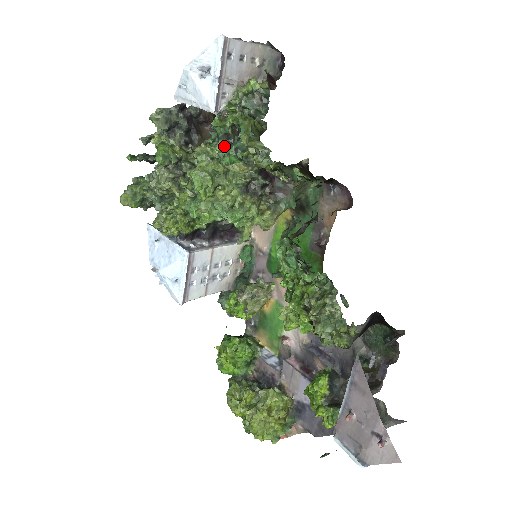
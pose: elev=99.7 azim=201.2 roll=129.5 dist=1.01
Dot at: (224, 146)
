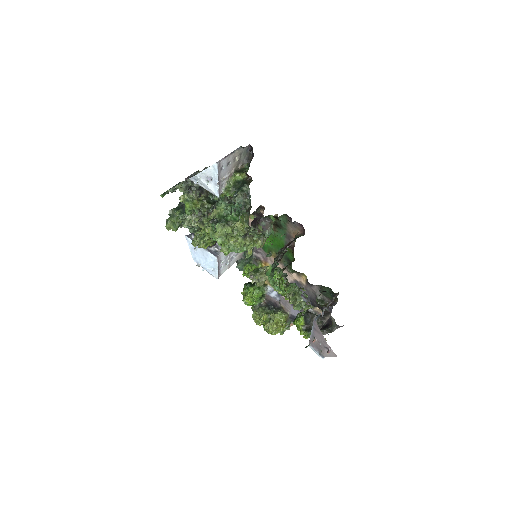
Dot at: (226, 205)
